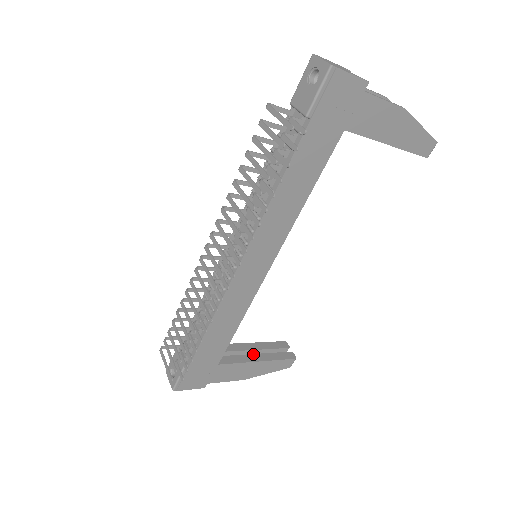
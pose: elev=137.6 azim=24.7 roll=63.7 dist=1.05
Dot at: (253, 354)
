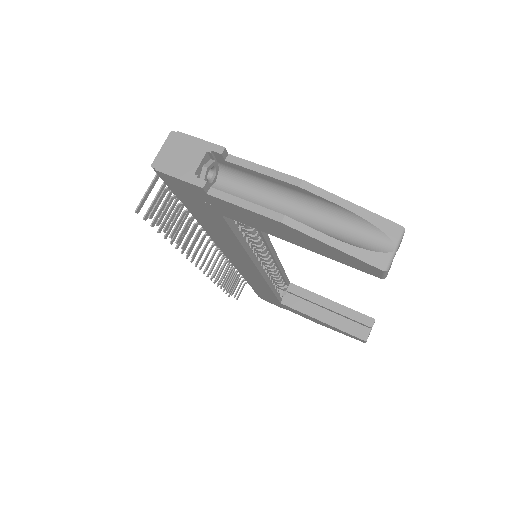
Dot at: (322, 312)
